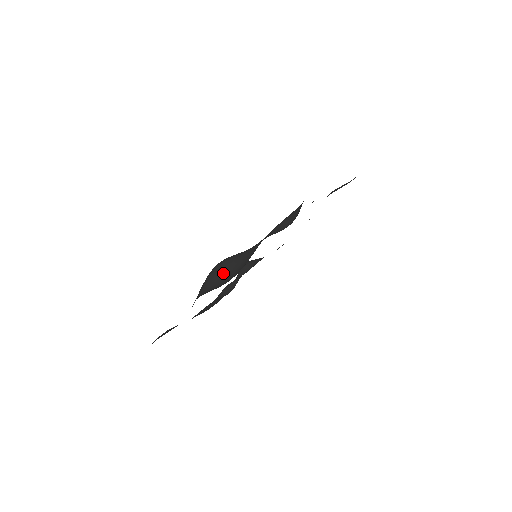
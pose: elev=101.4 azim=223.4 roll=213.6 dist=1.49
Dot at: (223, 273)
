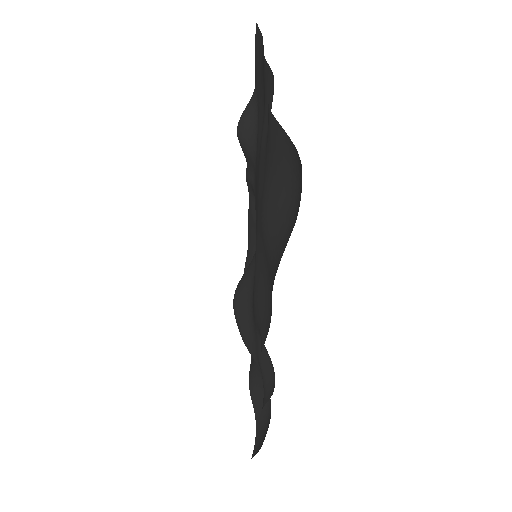
Dot at: occluded
